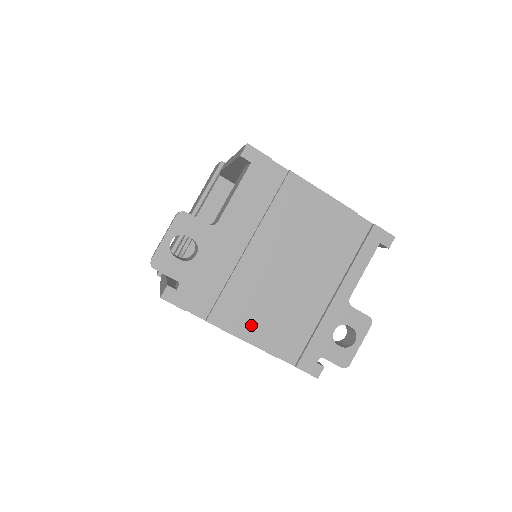
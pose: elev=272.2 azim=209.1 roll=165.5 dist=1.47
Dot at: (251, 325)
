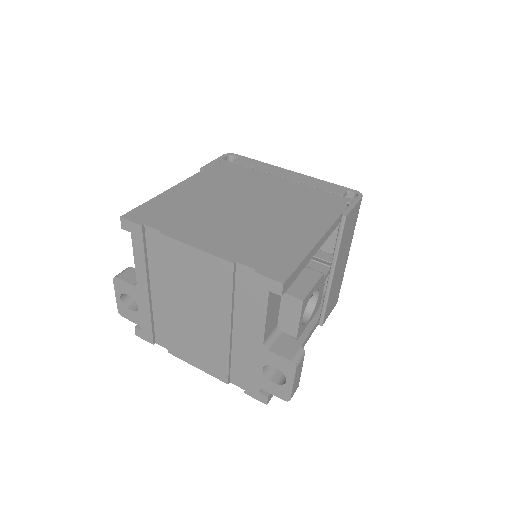
Dot at: (197, 358)
